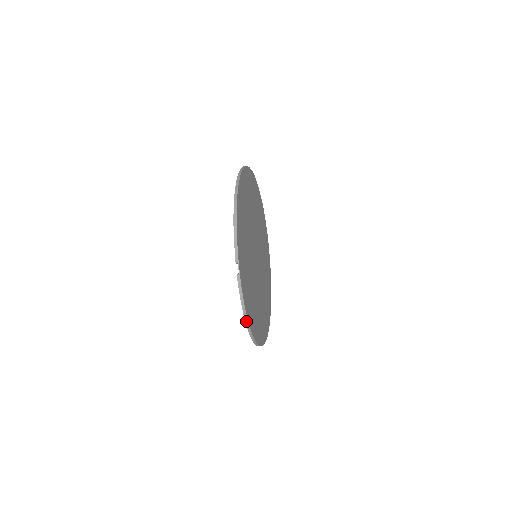
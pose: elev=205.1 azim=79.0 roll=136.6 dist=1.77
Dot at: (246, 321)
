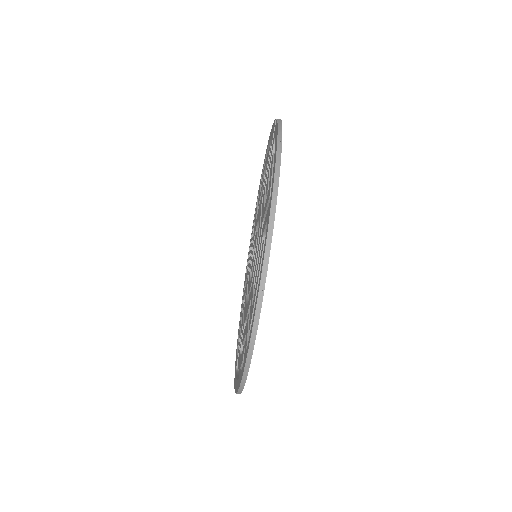
Dot at: (278, 147)
